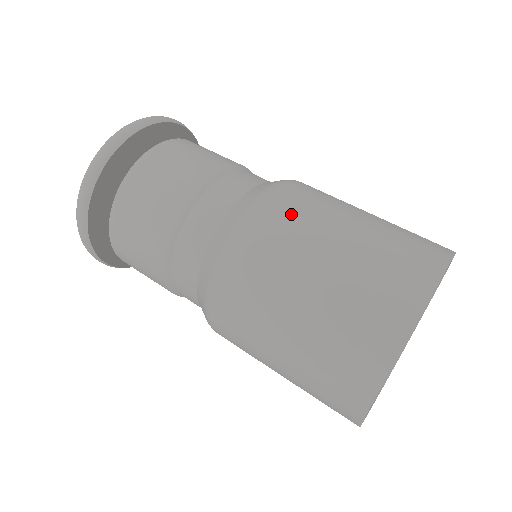
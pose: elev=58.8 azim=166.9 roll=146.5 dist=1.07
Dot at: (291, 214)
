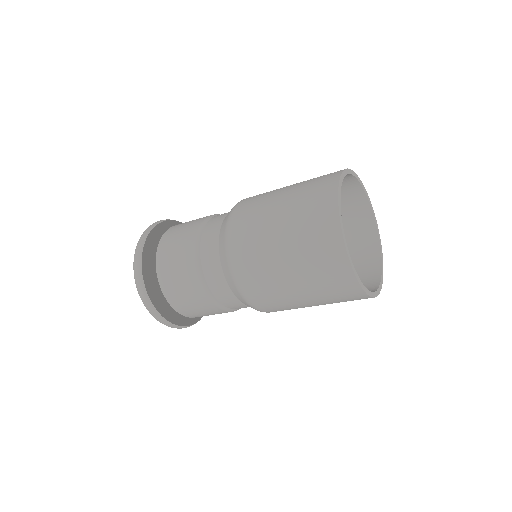
Dot at: (254, 272)
